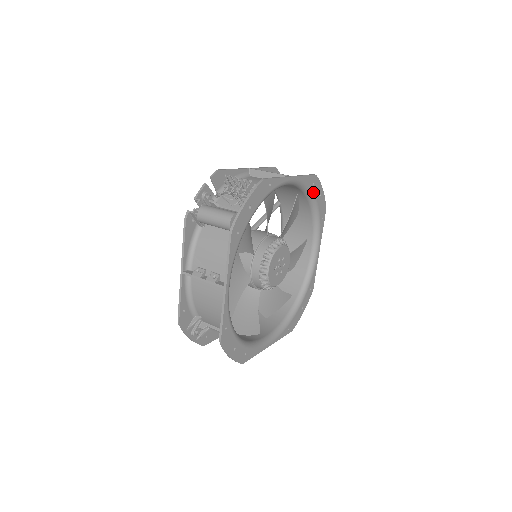
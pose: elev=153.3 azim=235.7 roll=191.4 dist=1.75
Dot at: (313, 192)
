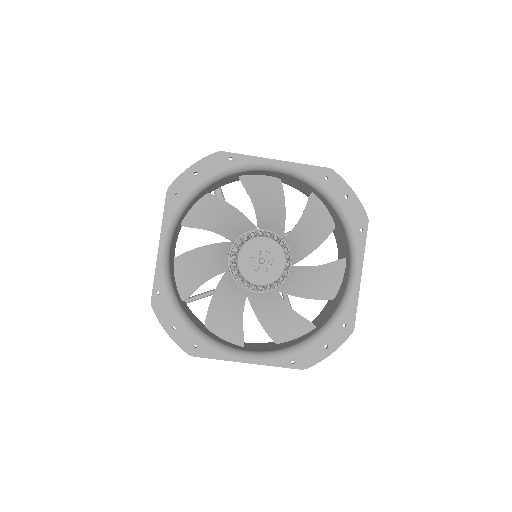
Dot at: (328, 189)
